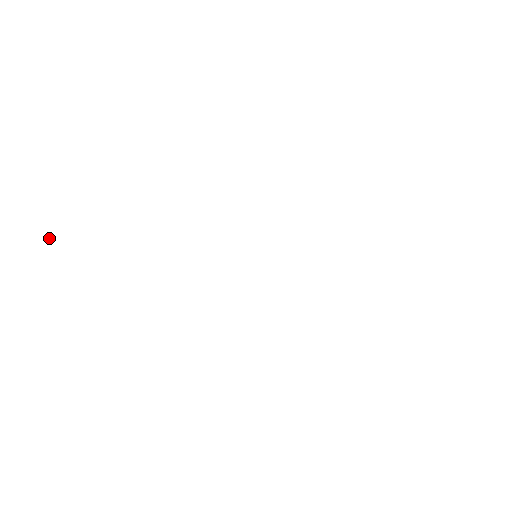
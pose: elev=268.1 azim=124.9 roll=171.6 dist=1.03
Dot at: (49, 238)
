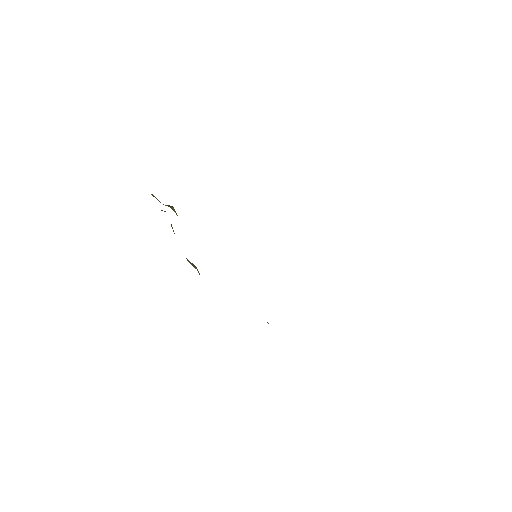
Dot at: occluded
